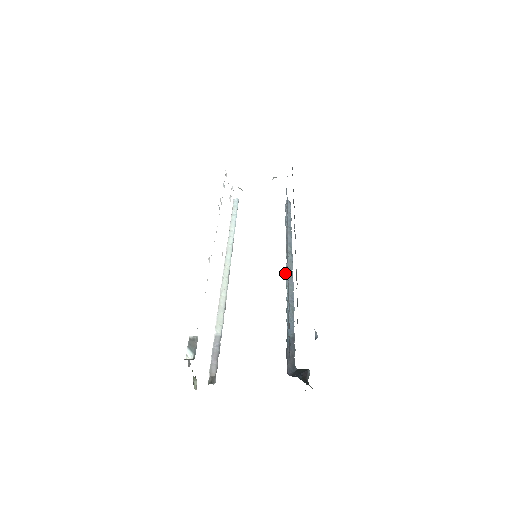
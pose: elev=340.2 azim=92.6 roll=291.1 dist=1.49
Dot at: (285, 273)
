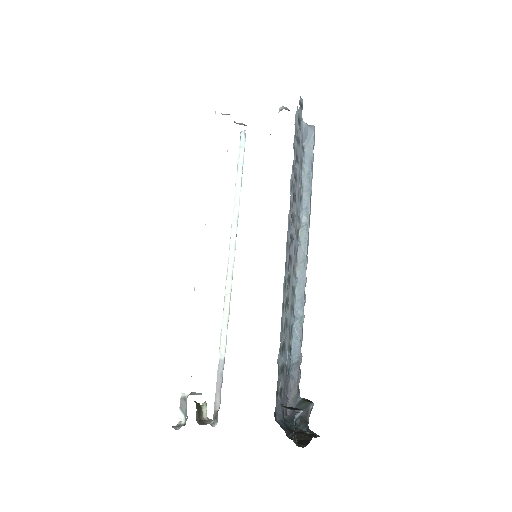
Dot at: (294, 268)
